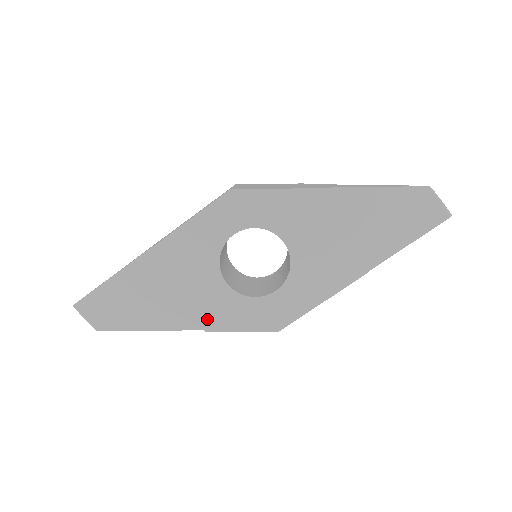
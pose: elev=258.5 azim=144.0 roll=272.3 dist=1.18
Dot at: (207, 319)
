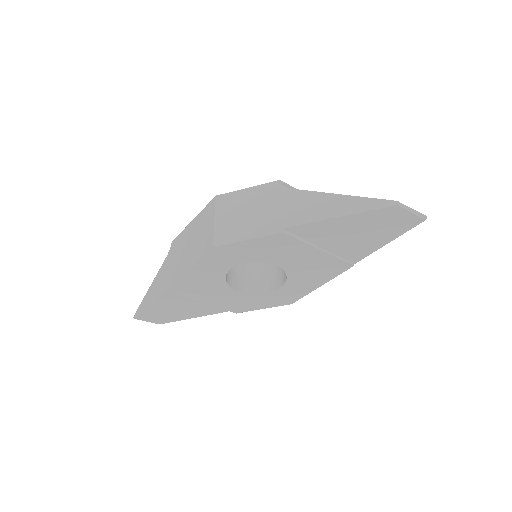
Dot at: (234, 308)
